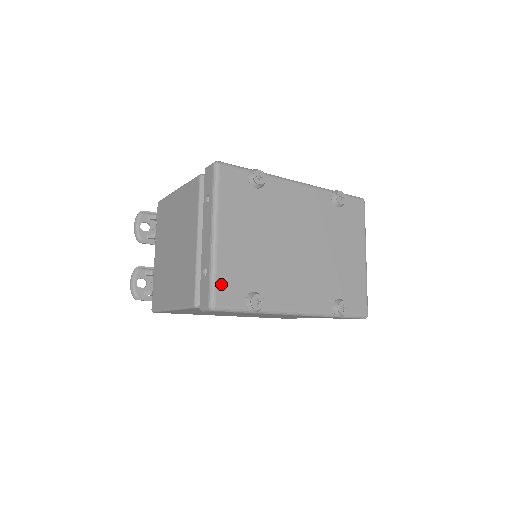
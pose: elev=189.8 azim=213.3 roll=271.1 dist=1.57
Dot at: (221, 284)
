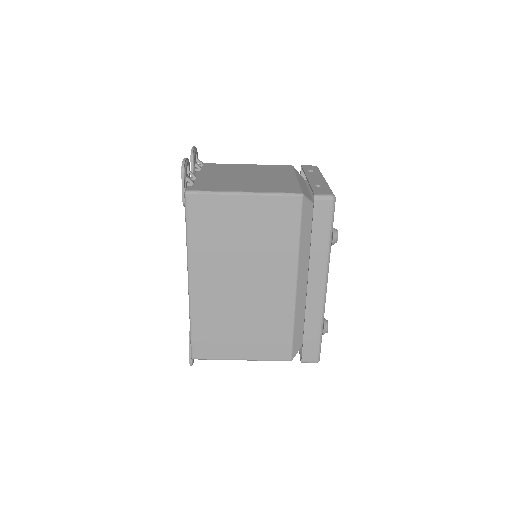
Dot at: occluded
